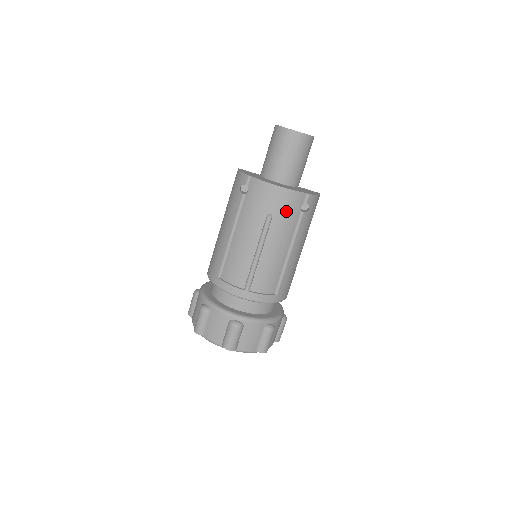
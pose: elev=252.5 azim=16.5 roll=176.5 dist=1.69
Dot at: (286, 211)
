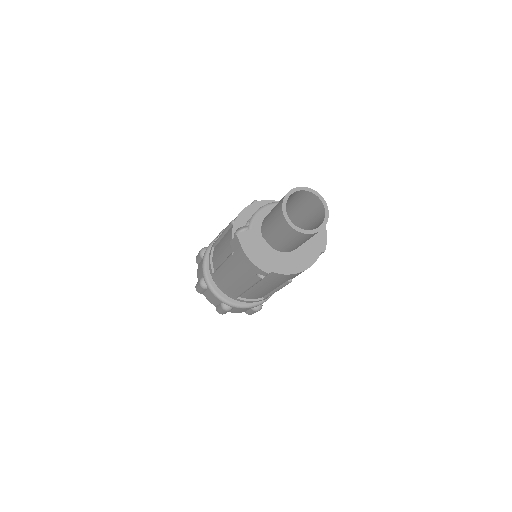
Dot at: occluded
